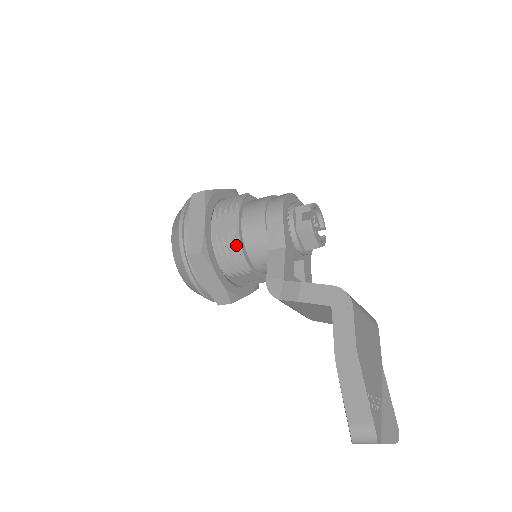
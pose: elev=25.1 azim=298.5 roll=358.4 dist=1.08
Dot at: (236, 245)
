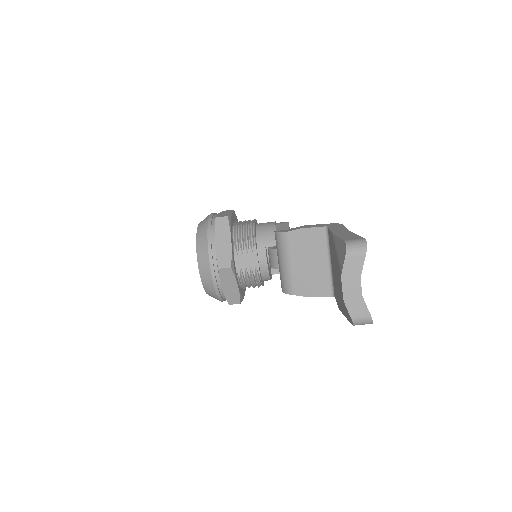
Dot at: (251, 228)
